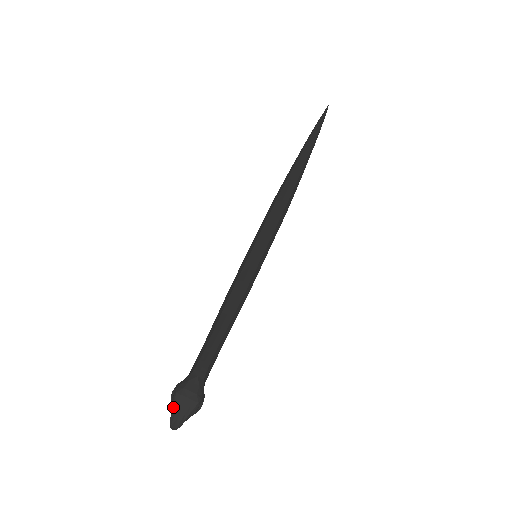
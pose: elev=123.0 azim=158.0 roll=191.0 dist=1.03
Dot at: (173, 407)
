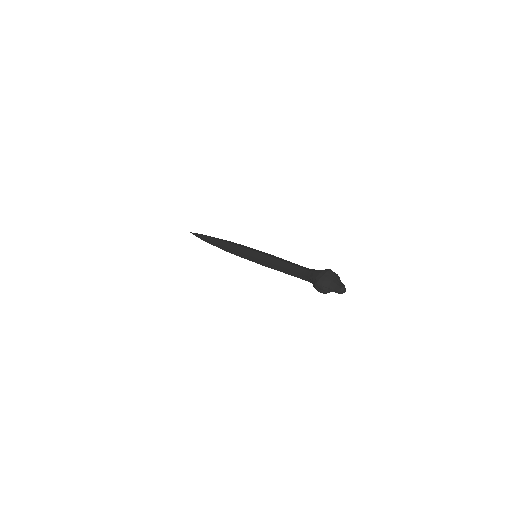
Dot at: (327, 287)
